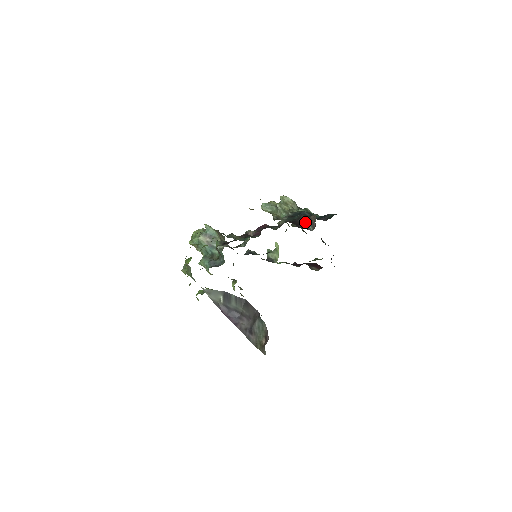
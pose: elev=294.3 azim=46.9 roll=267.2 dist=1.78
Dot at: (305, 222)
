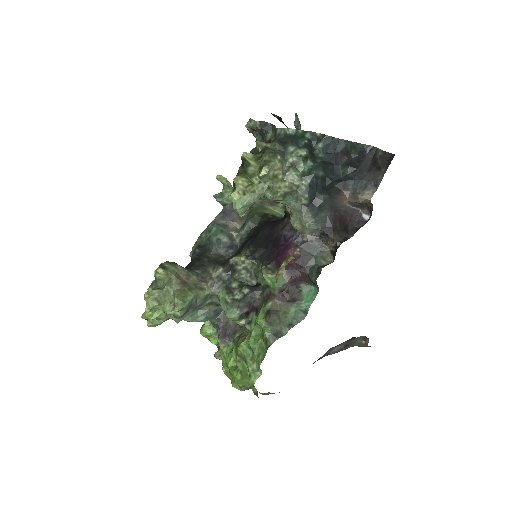
Dot at: (347, 209)
